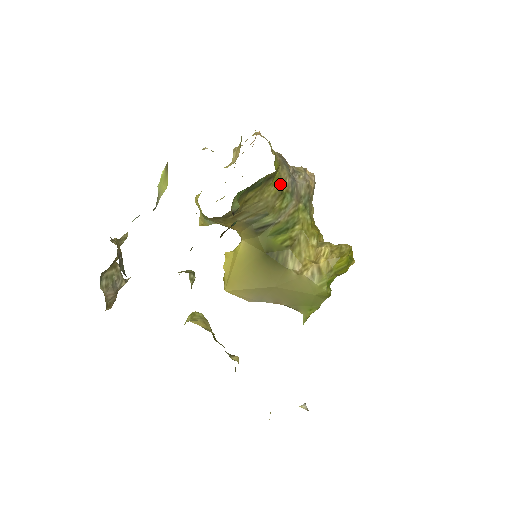
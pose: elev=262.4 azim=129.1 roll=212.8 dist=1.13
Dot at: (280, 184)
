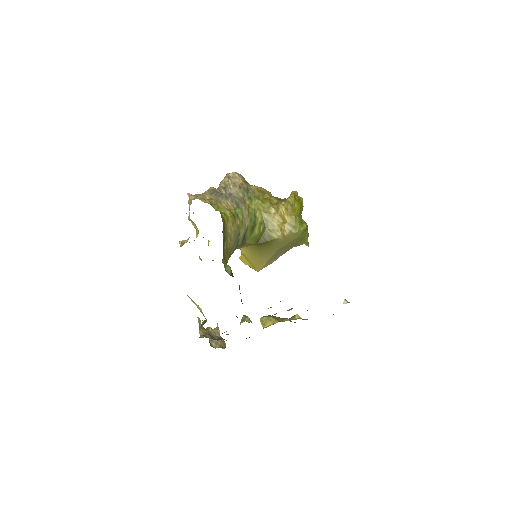
Dot at: (229, 215)
